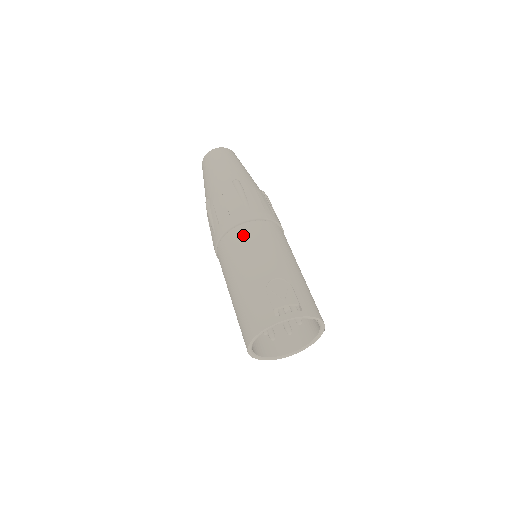
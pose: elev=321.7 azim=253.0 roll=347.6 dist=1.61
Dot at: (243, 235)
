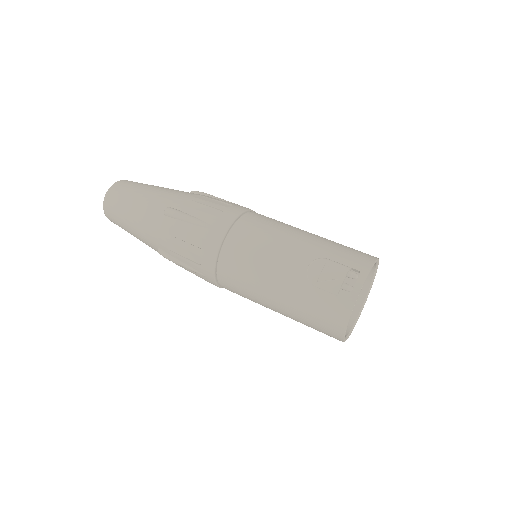
Dot at: (235, 256)
